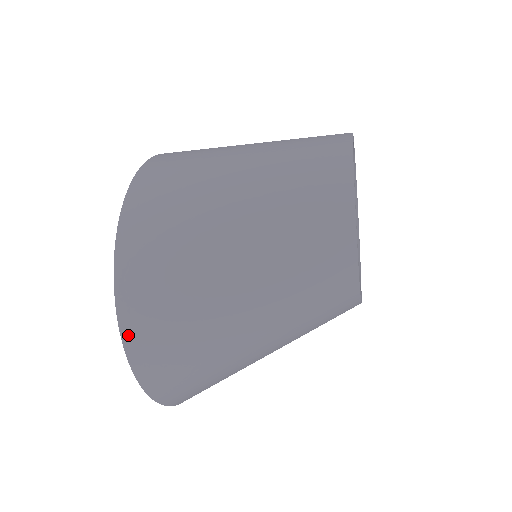
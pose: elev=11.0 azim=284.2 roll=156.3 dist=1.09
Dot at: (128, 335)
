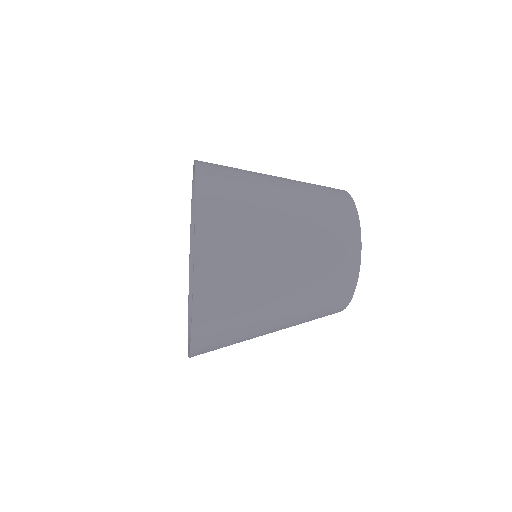
Dot at: occluded
